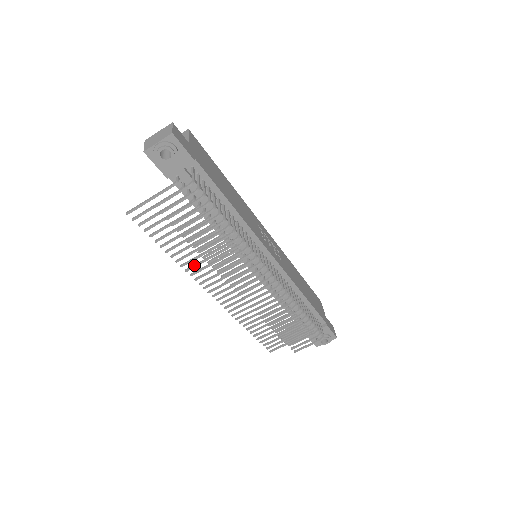
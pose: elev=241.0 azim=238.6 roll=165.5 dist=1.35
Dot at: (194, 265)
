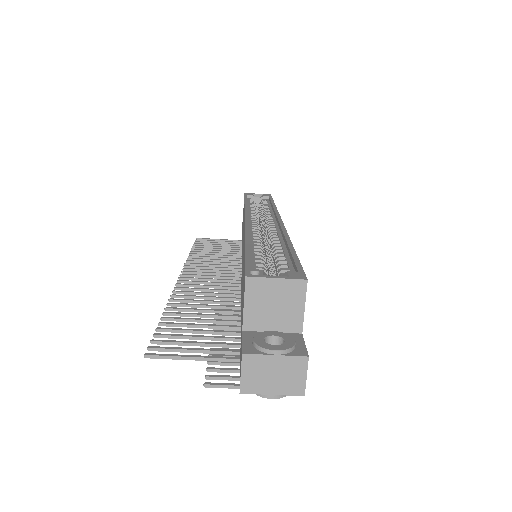
Dot at: (187, 298)
